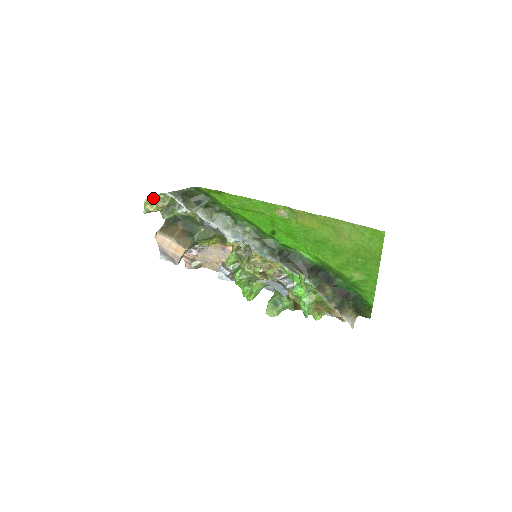
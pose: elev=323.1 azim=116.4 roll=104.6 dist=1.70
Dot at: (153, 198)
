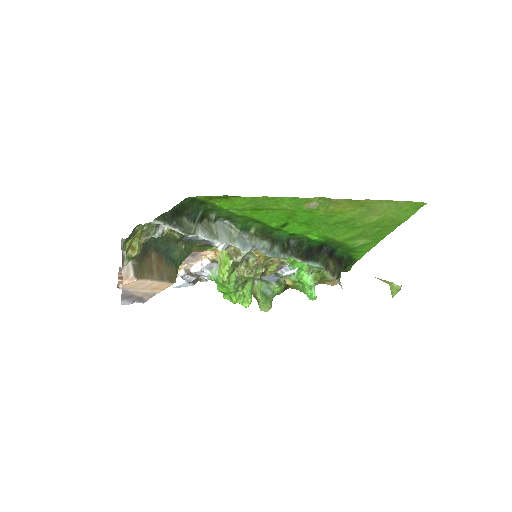
Dot at: (135, 236)
